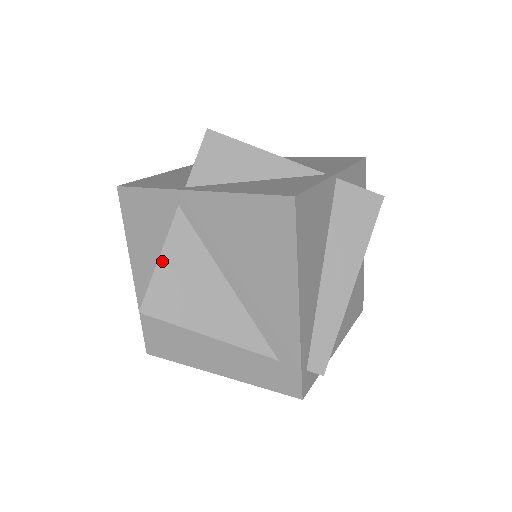
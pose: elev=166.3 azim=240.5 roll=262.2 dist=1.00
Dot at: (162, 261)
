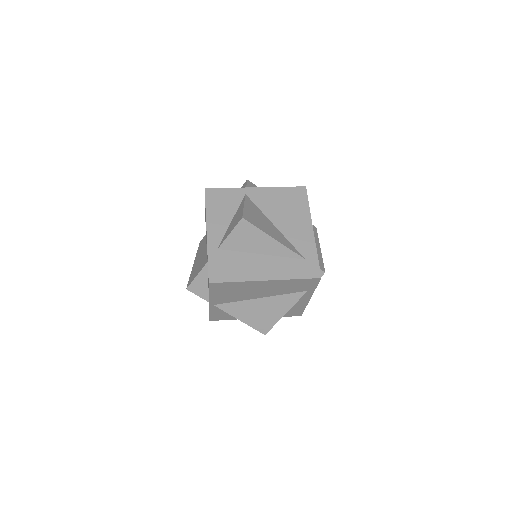
Dot at: (246, 206)
